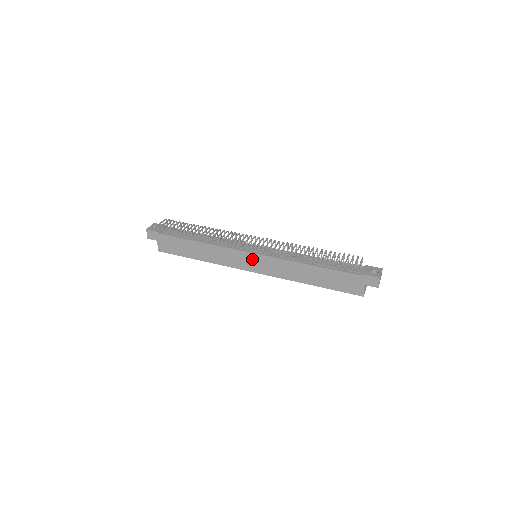
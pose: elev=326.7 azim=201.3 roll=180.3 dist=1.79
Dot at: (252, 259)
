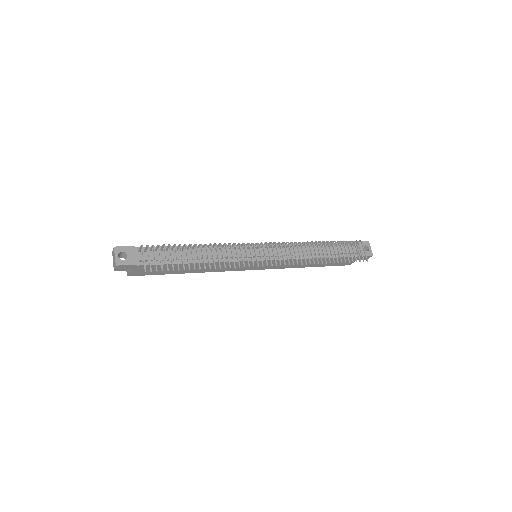
Dot at: occluded
